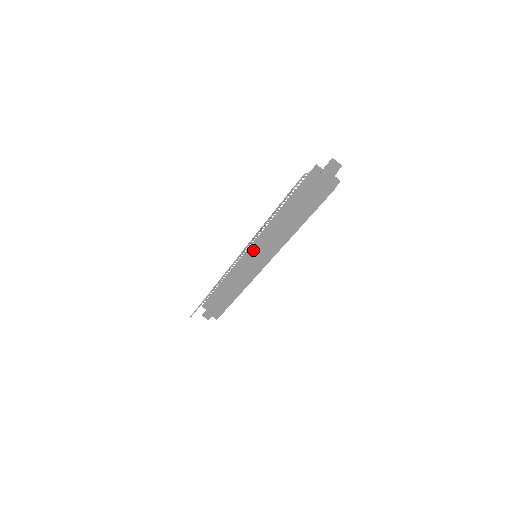
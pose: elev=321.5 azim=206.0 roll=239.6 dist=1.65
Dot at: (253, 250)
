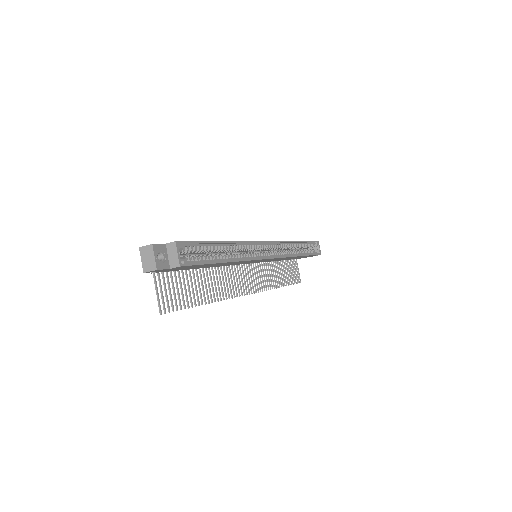
Dot at: occluded
